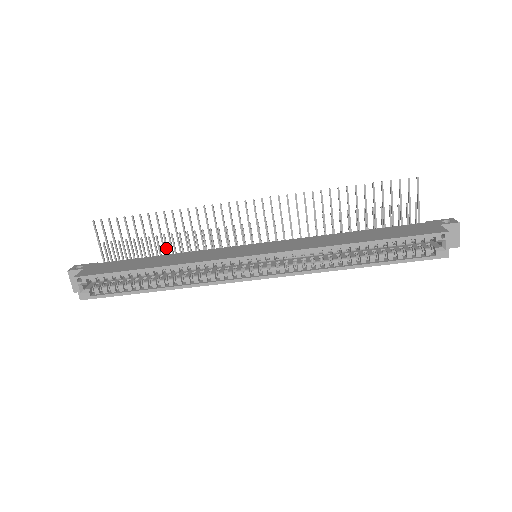
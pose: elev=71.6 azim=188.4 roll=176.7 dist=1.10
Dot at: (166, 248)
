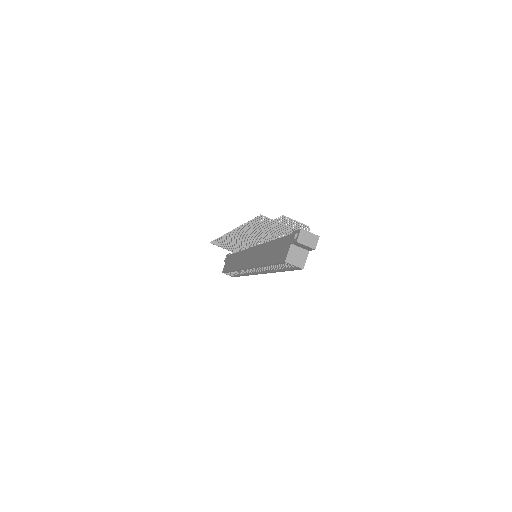
Dot at: occluded
